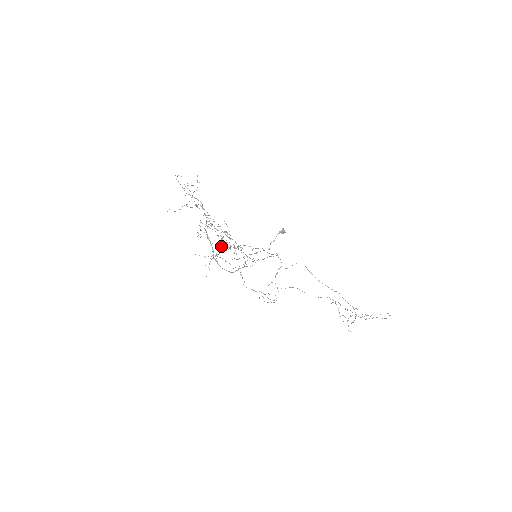
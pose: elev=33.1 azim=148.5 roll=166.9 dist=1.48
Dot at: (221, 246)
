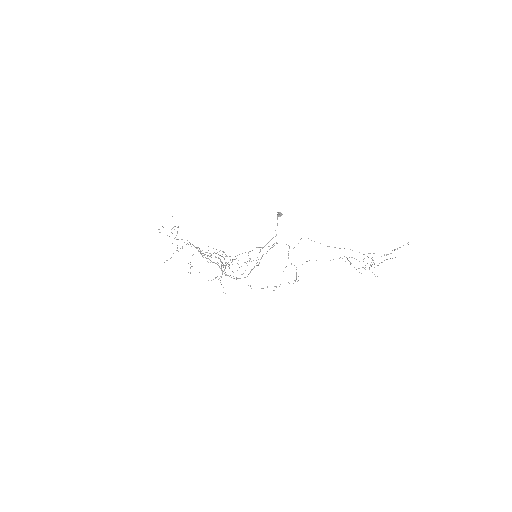
Dot at: occluded
